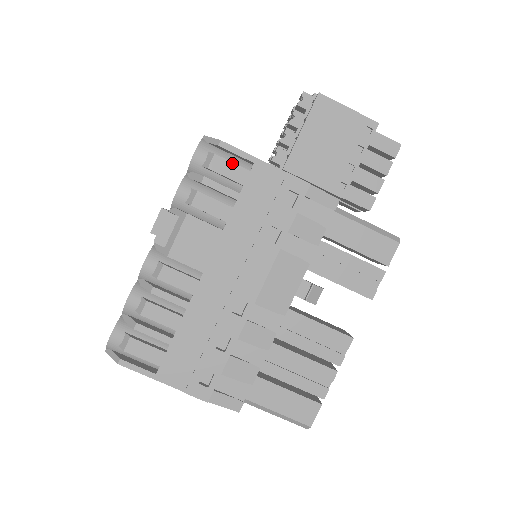
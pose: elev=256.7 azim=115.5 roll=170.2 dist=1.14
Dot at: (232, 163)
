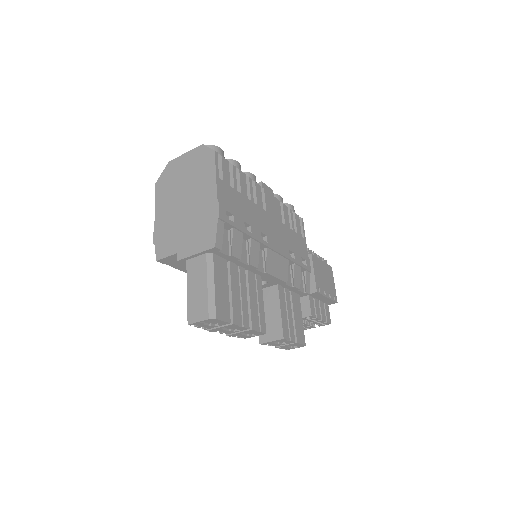
Dot at: (300, 226)
